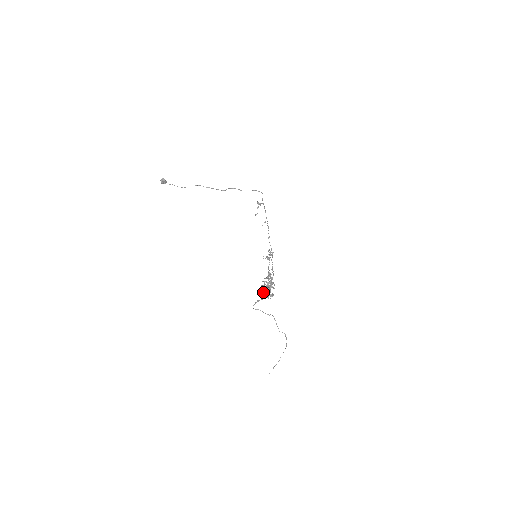
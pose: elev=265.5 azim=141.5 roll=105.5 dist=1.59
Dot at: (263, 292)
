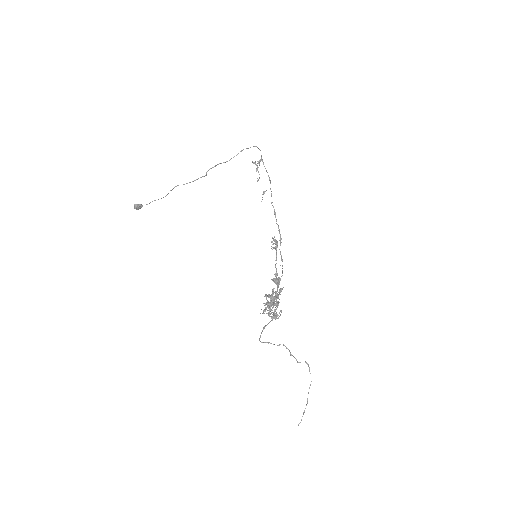
Dot at: (270, 309)
